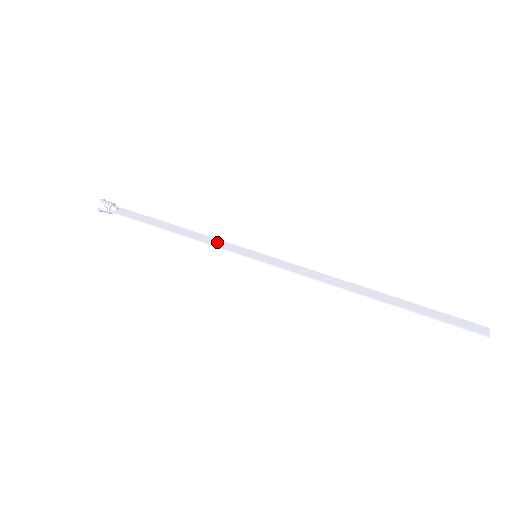
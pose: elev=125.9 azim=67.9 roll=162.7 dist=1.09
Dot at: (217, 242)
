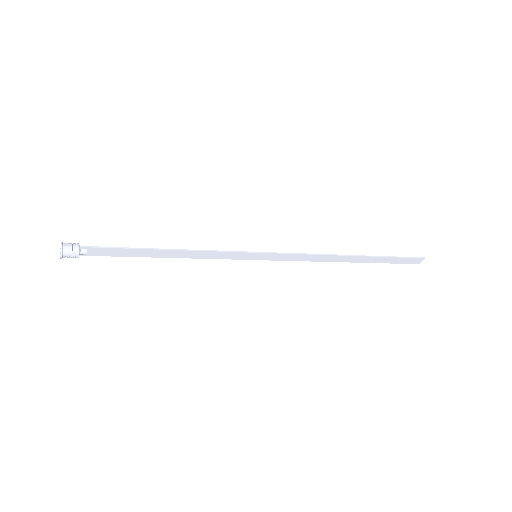
Dot at: (215, 254)
